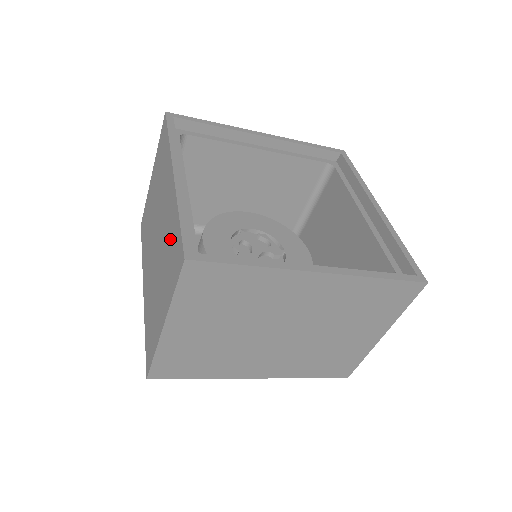
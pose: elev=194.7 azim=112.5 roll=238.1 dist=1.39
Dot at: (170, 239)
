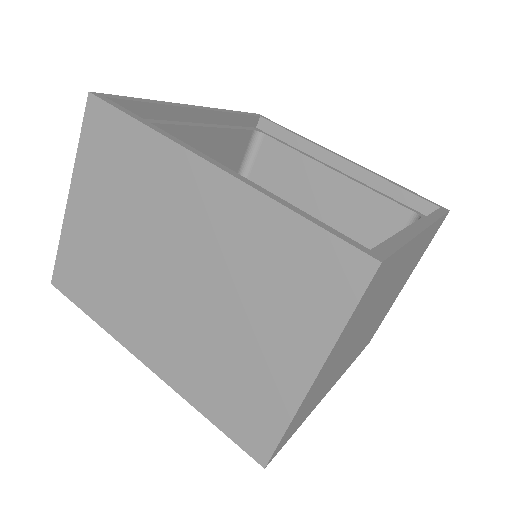
Dot at: (270, 257)
